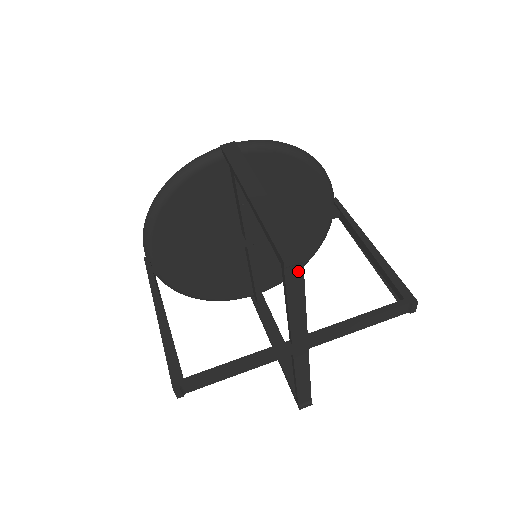
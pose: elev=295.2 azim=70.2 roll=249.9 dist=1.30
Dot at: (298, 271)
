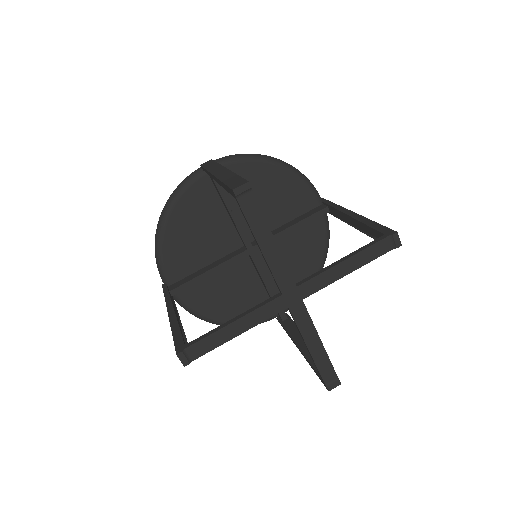
Dot at: (251, 201)
